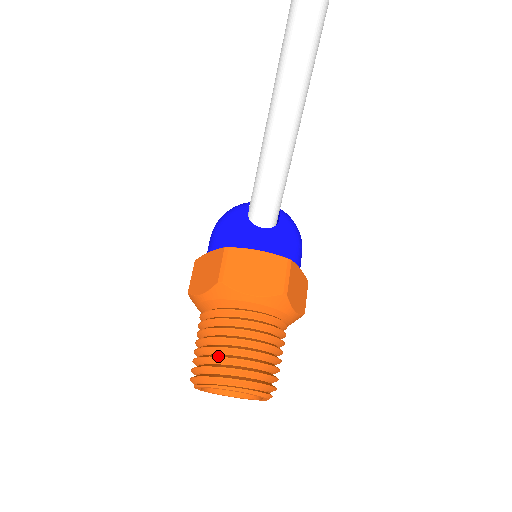
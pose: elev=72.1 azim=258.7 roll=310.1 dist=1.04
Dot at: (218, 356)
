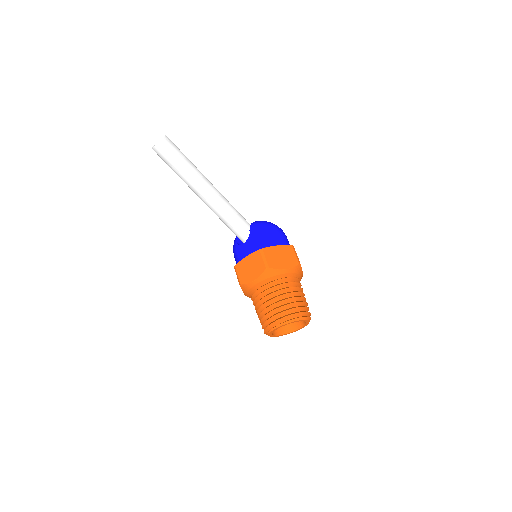
Dot at: (262, 318)
